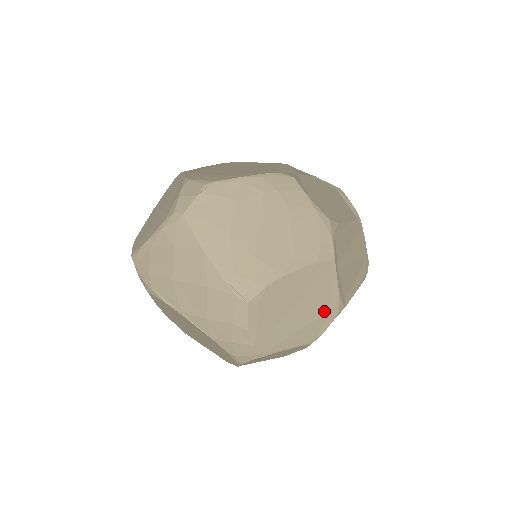
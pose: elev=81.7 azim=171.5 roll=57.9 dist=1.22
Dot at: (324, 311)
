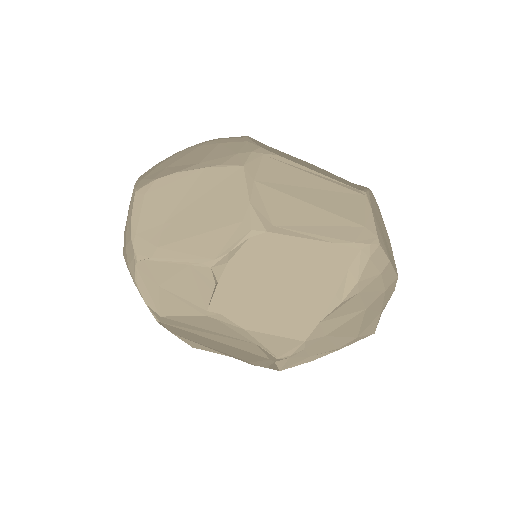
Dot at: (227, 223)
